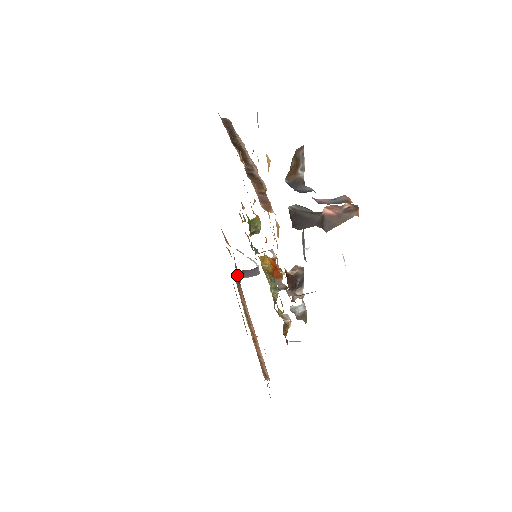
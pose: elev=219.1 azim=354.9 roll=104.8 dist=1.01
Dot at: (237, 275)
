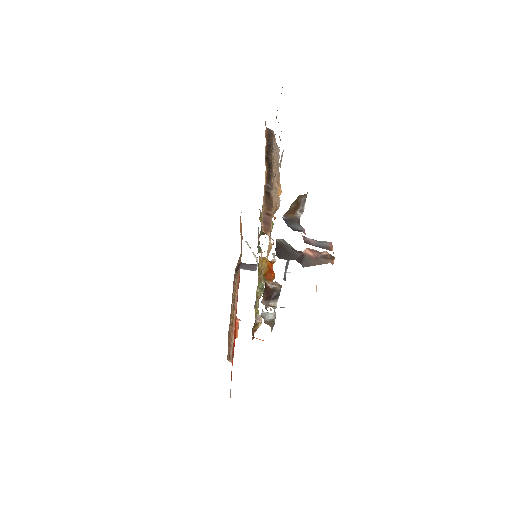
Dot at: (239, 263)
